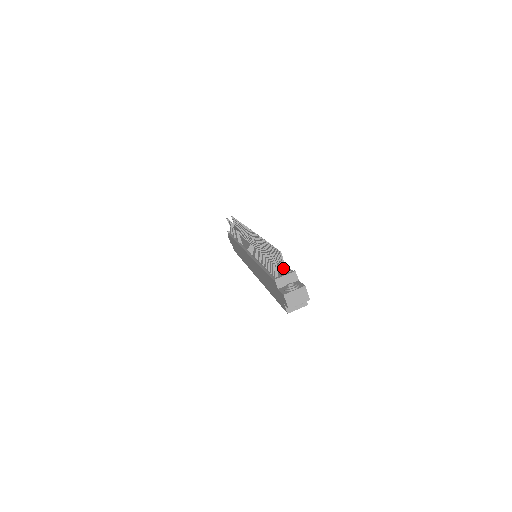
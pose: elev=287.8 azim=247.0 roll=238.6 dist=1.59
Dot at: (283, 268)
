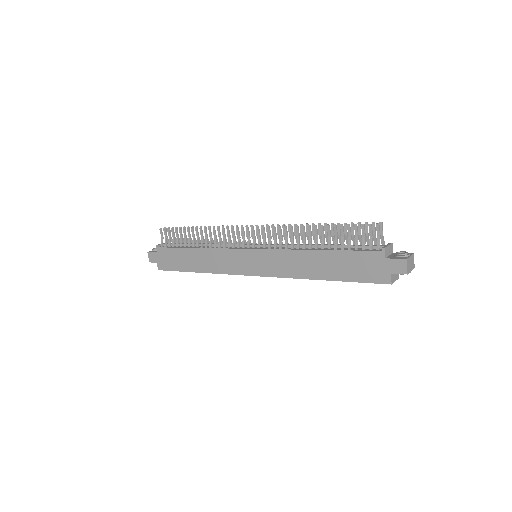
Dot at: occluded
